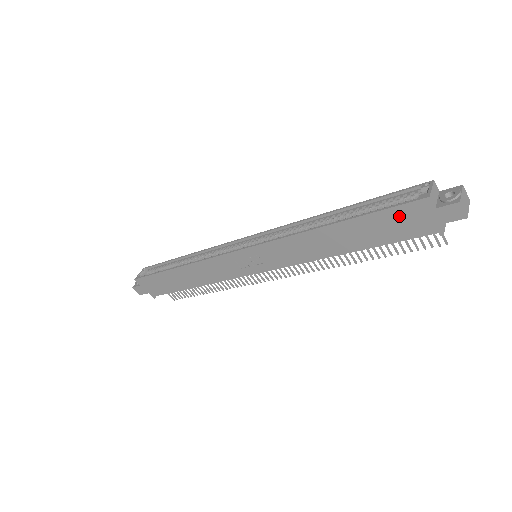
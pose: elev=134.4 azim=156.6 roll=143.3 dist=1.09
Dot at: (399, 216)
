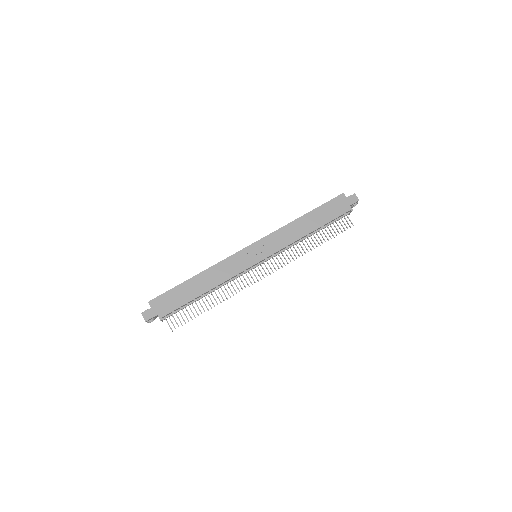
Dot at: (334, 204)
